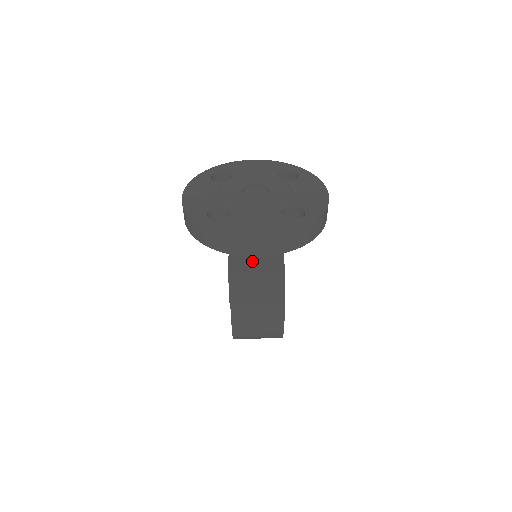
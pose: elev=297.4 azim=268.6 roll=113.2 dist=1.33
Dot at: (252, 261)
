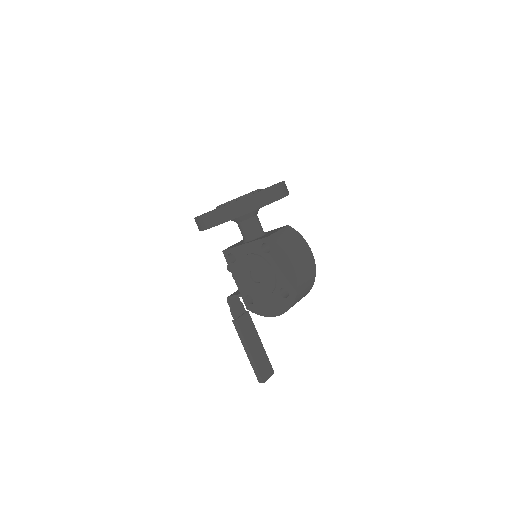
Dot at: (268, 234)
